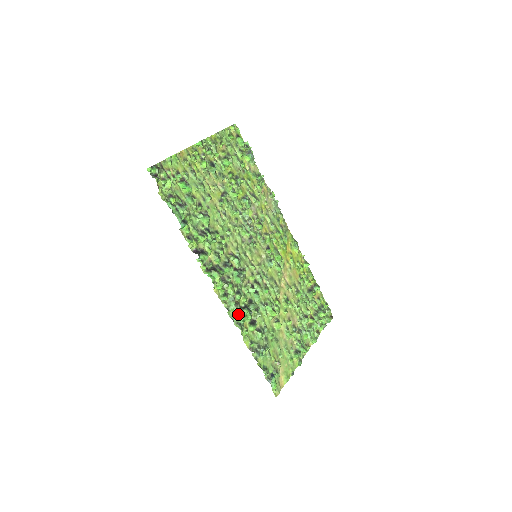
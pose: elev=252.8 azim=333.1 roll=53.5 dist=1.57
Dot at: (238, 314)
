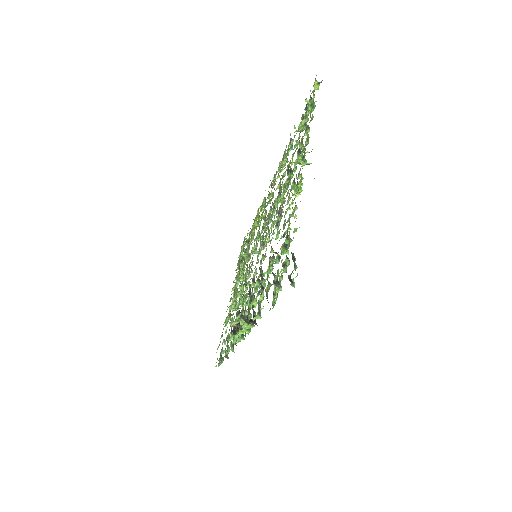
Dot at: occluded
